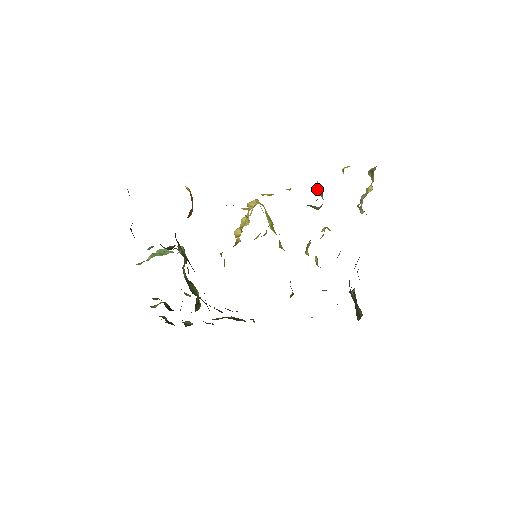
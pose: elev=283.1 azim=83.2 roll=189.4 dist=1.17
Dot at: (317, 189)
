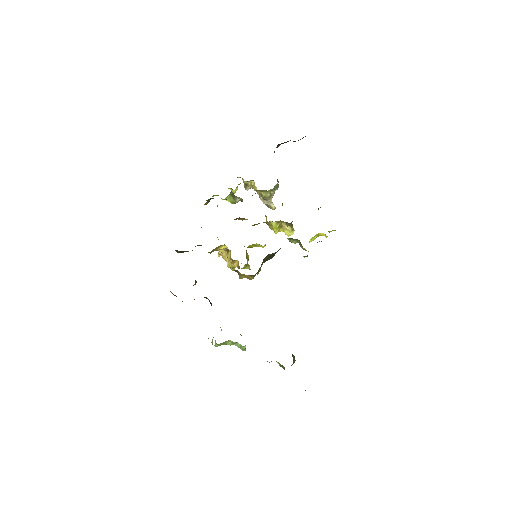
Dot at: (232, 203)
